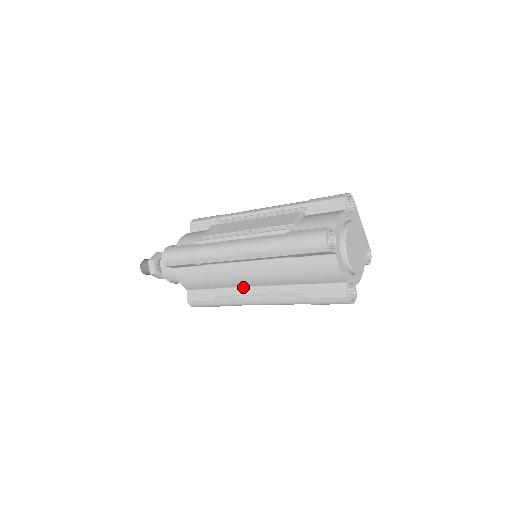
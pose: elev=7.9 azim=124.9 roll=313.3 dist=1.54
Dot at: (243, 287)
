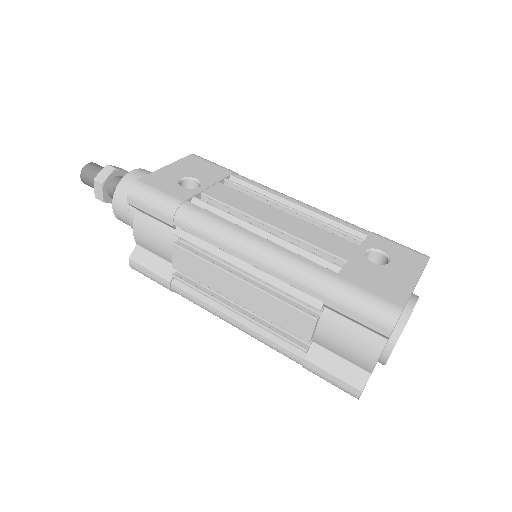
Dot at: occluded
